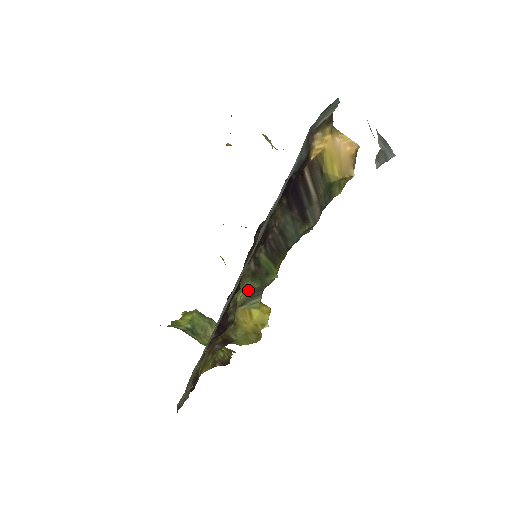
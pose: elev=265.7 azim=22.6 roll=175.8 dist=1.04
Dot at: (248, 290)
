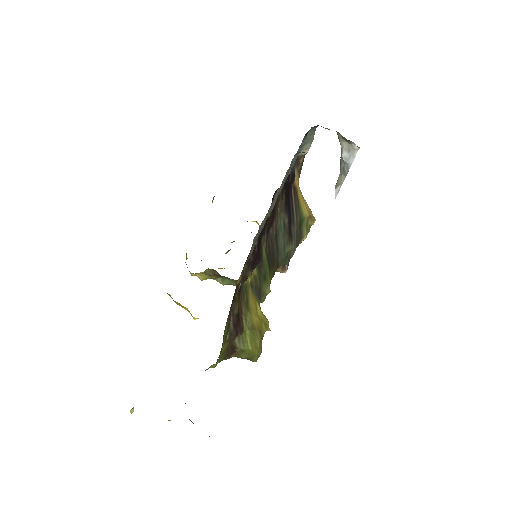
Dot at: (255, 276)
